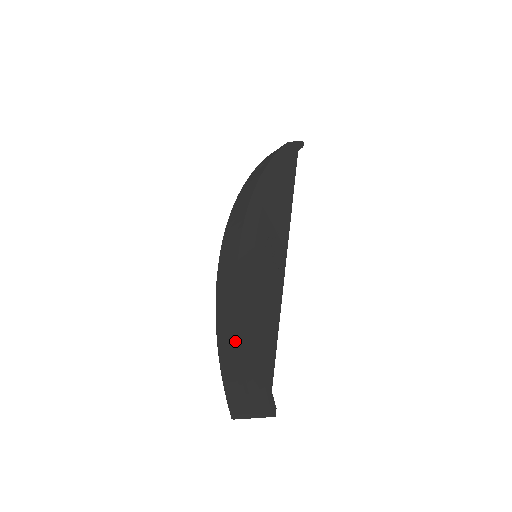
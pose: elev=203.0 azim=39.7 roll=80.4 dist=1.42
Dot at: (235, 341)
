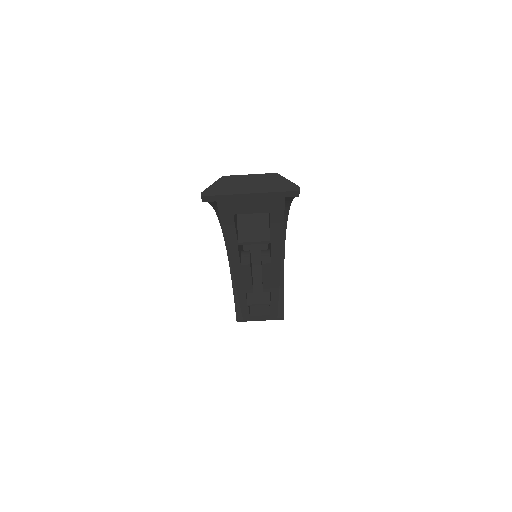
Dot at: occluded
